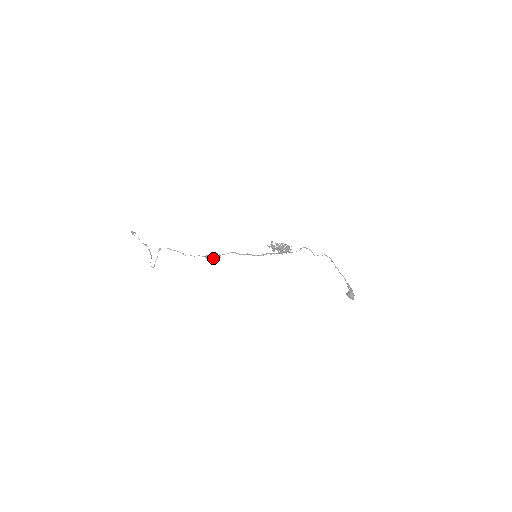
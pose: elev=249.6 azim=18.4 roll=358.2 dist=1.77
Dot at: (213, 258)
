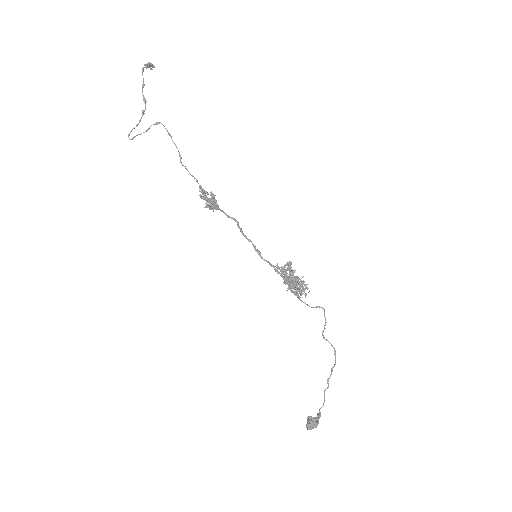
Dot at: occluded
